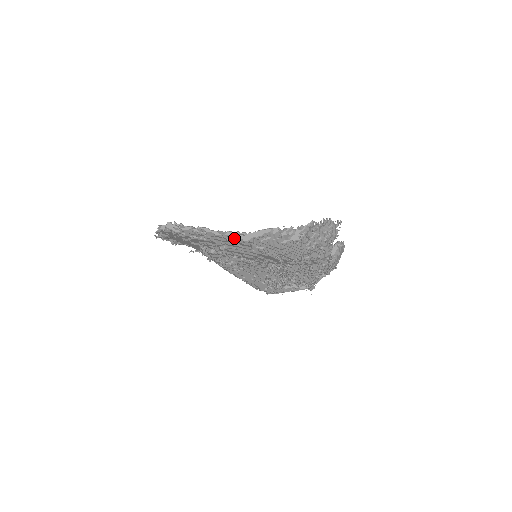
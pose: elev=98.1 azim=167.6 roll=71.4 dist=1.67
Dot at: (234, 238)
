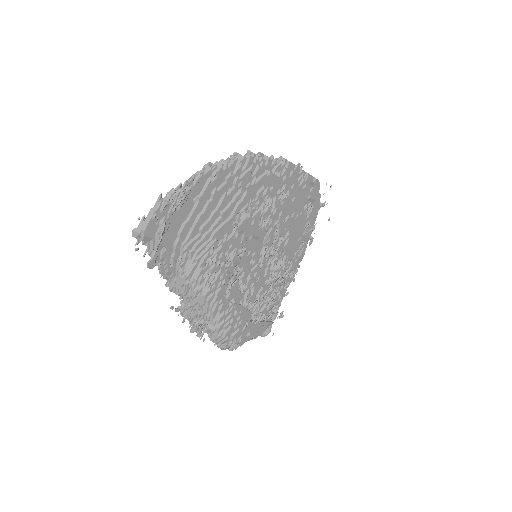
Dot at: (309, 174)
